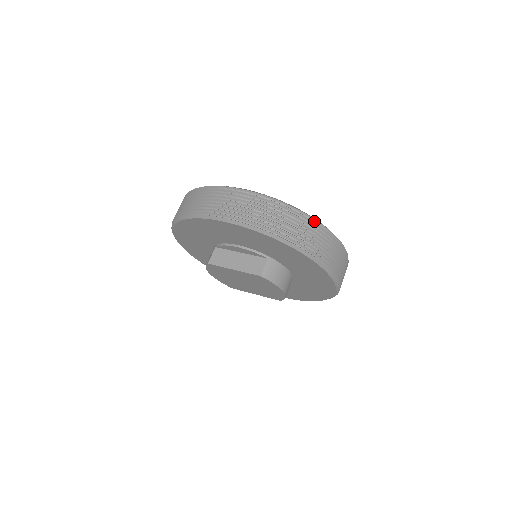
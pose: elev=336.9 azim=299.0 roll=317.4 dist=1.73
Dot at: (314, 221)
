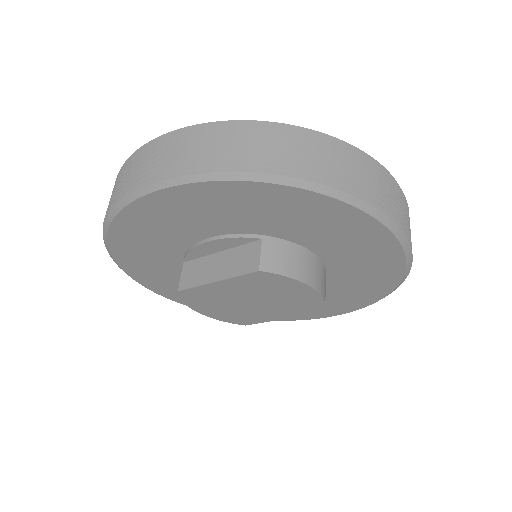
Dot at: (307, 132)
